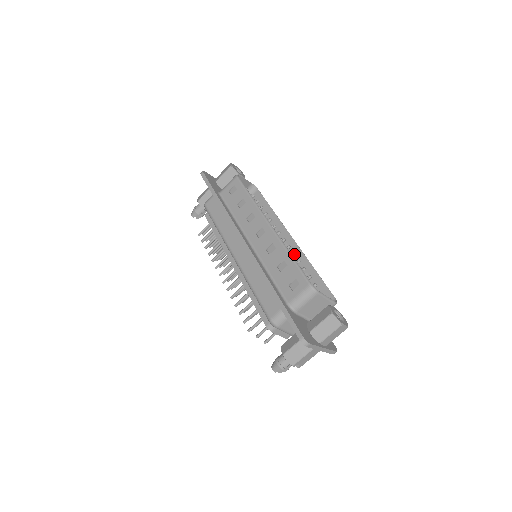
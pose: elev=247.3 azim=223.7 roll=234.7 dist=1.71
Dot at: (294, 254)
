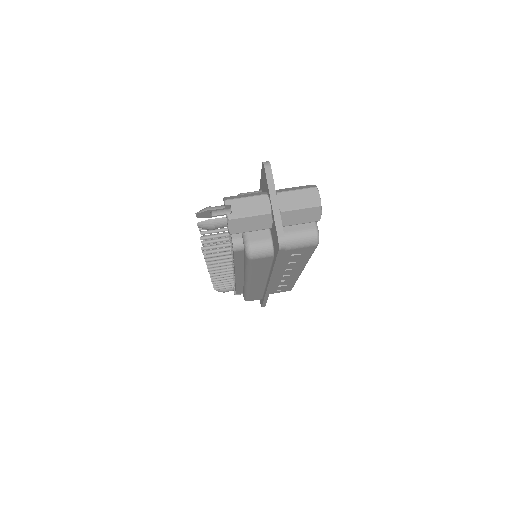
Dot at: occluded
